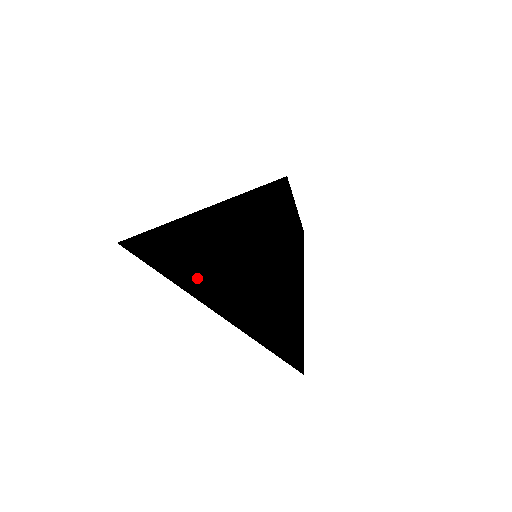
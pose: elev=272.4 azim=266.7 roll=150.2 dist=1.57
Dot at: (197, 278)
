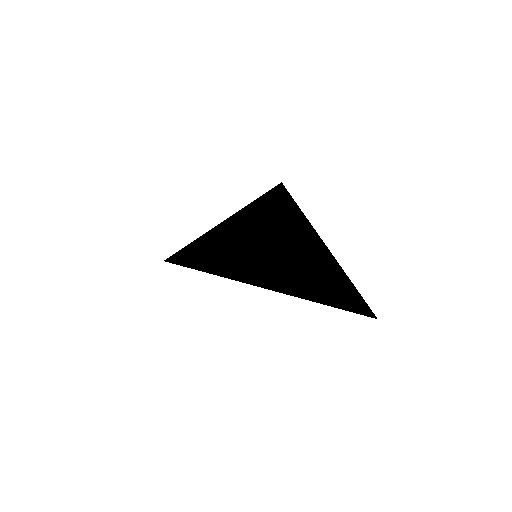
Dot at: (249, 264)
